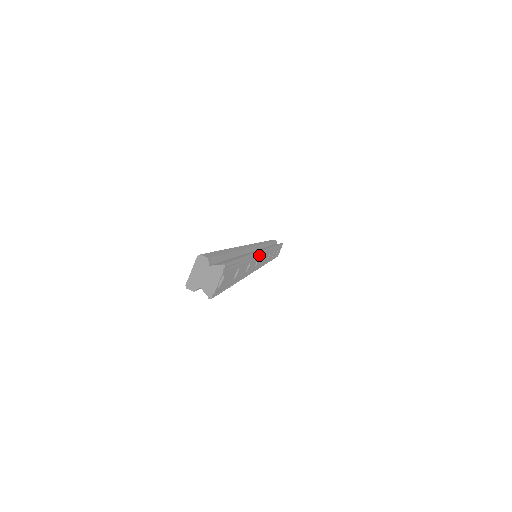
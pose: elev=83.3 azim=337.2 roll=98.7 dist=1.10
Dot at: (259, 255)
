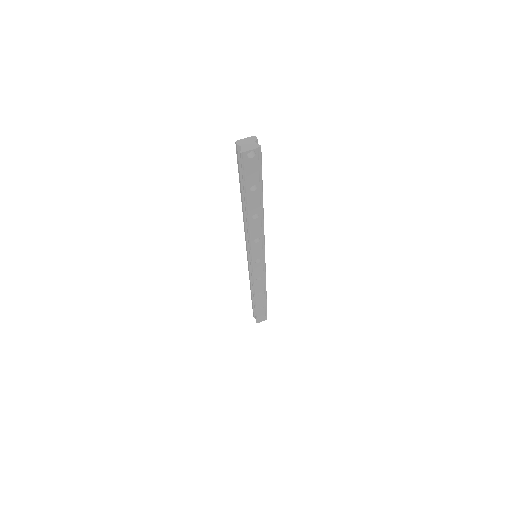
Dot at: (262, 238)
